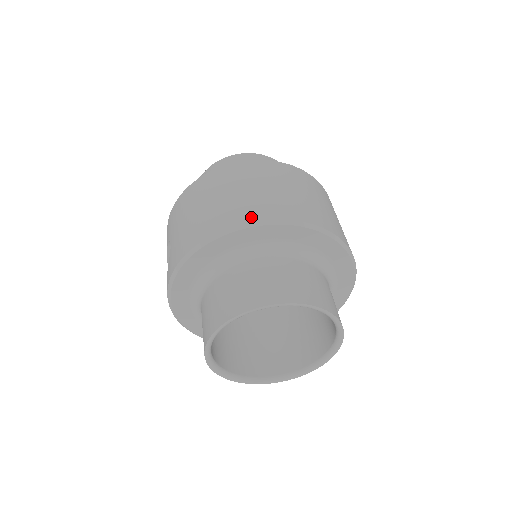
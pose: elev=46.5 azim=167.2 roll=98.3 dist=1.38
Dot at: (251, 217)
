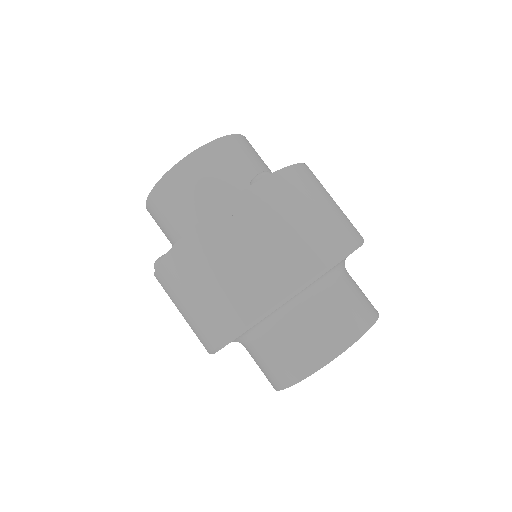
Dot at: (229, 330)
